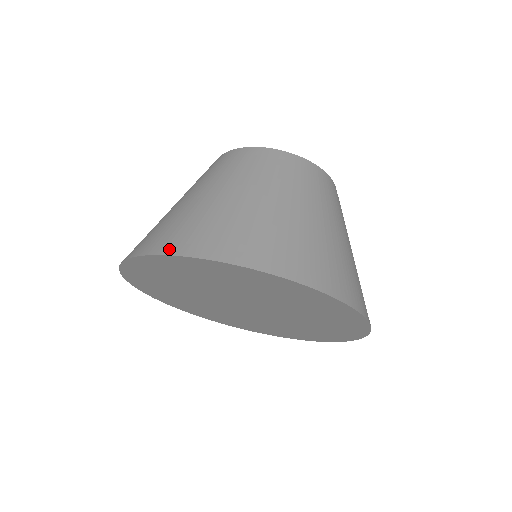
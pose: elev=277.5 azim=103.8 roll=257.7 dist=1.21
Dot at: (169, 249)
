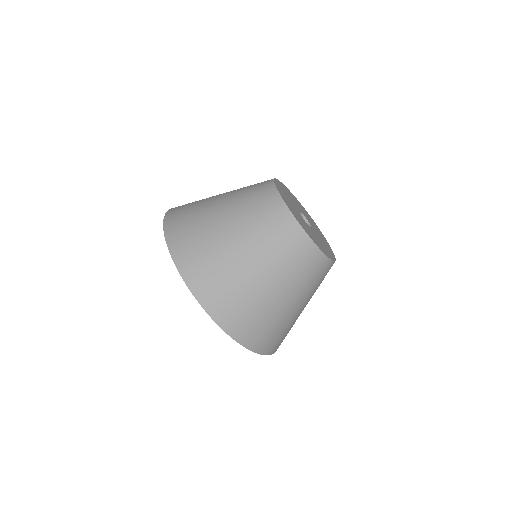
Dot at: (206, 303)
